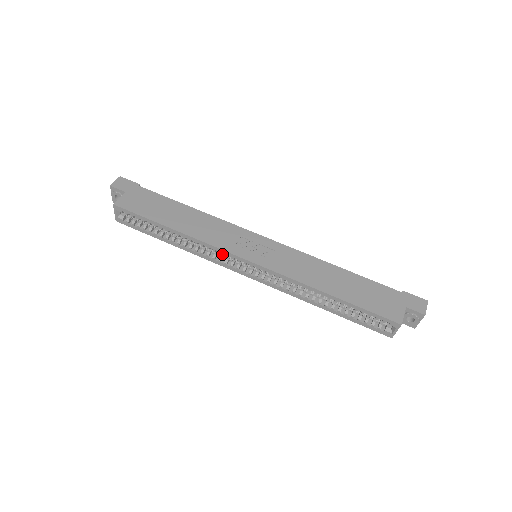
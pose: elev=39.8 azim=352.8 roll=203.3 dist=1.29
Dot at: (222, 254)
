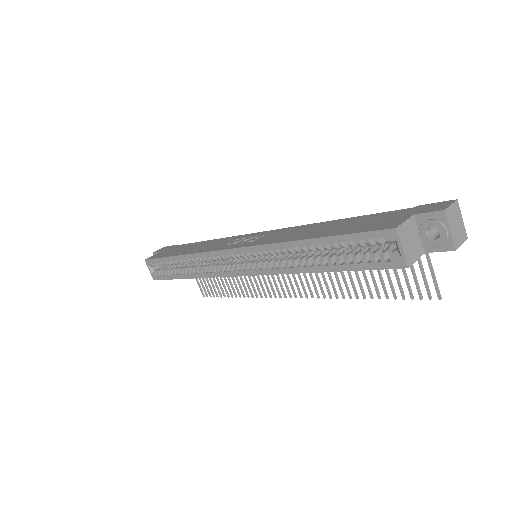
Dot at: (220, 264)
